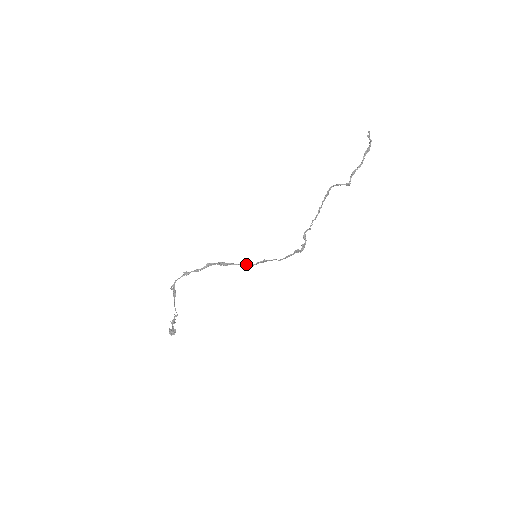
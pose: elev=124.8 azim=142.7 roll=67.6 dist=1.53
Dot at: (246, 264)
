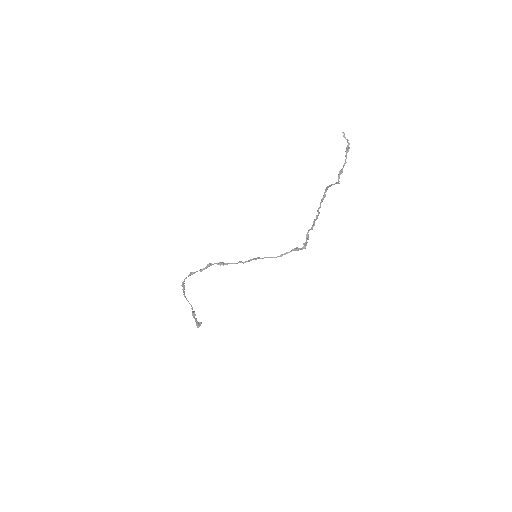
Dot at: (240, 262)
